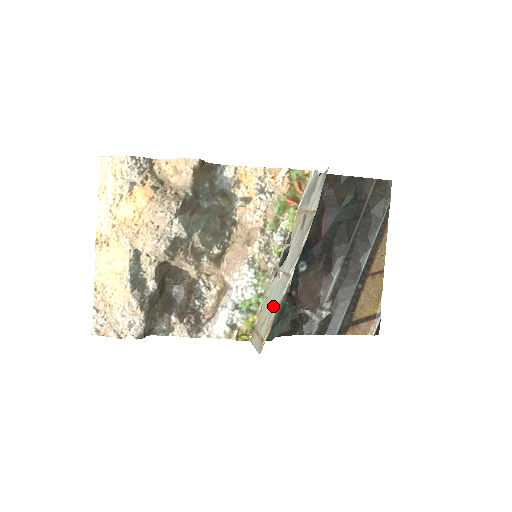
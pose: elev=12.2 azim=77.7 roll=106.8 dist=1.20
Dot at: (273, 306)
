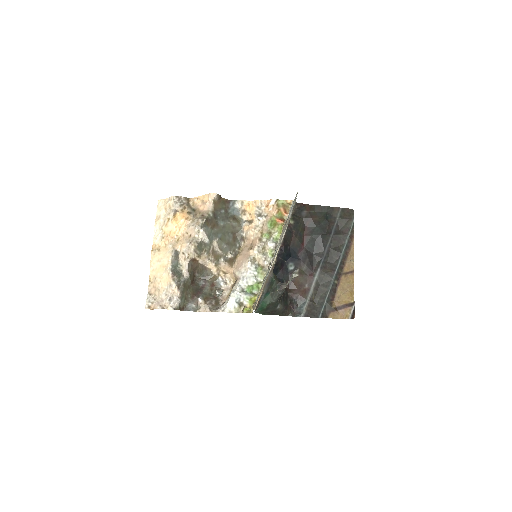
Dot at: occluded
